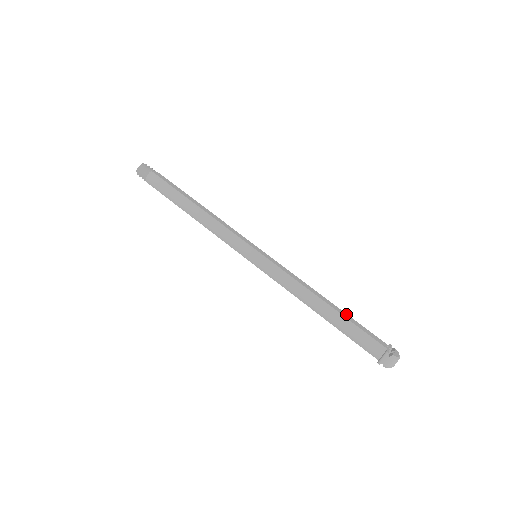
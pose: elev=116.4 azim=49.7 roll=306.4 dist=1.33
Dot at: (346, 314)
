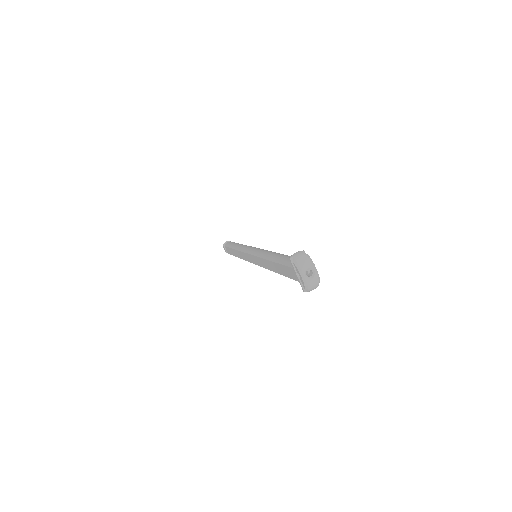
Dot at: occluded
